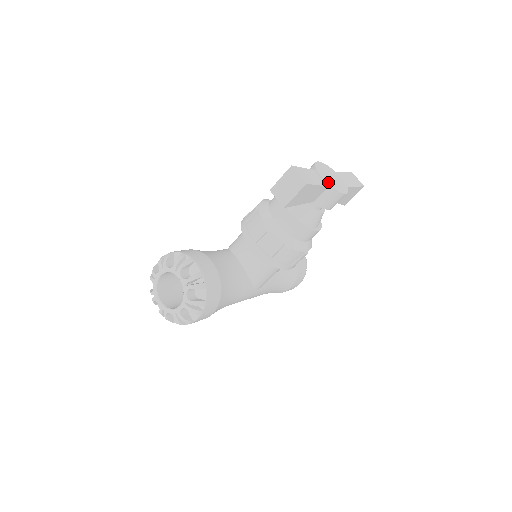
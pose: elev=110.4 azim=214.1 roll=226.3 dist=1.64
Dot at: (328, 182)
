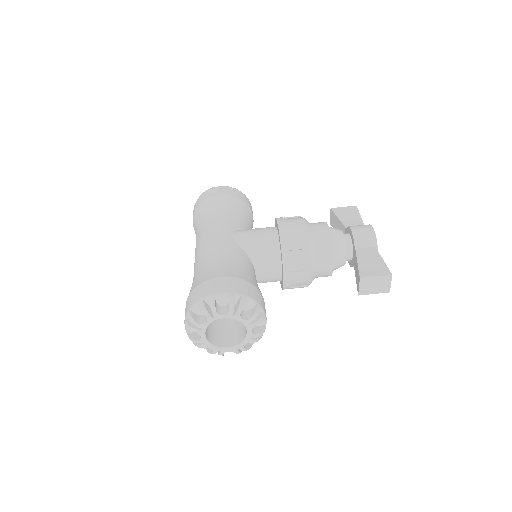
Dot at: occluded
